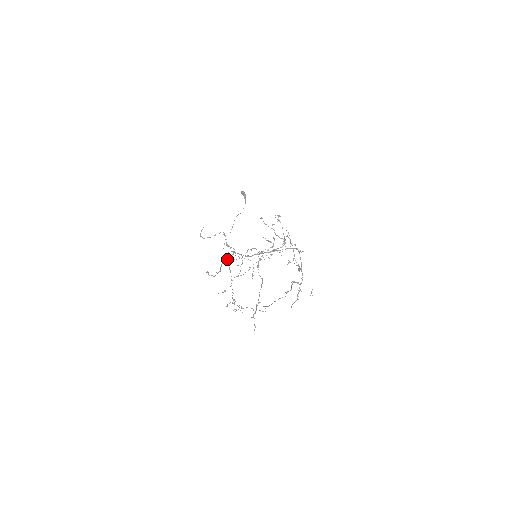
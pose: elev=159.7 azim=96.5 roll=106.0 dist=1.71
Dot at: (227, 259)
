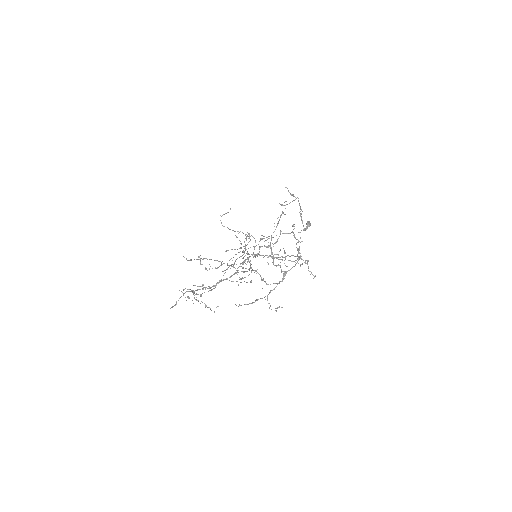
Dot at: (226, 250)
